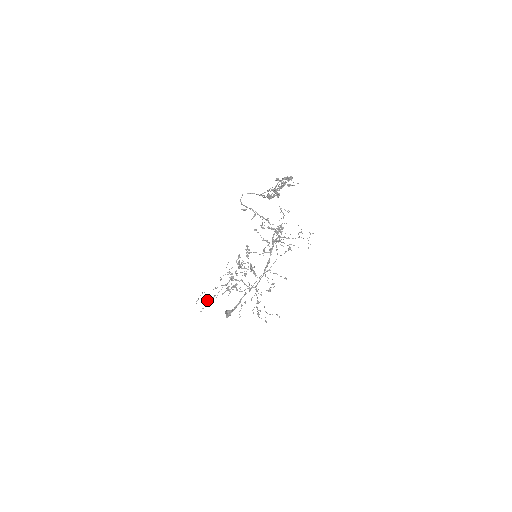
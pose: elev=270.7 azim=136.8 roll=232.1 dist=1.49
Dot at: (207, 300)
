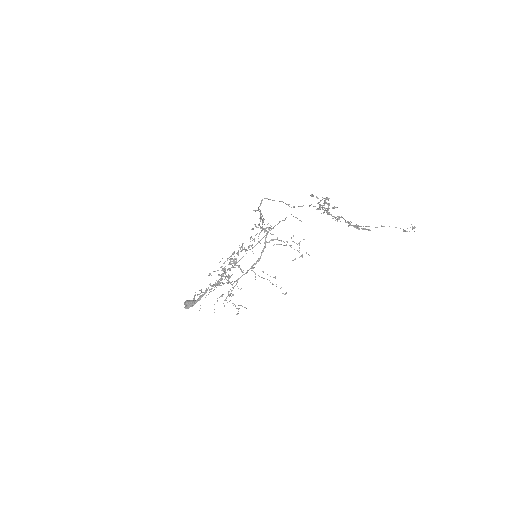
Dot at: occluded
